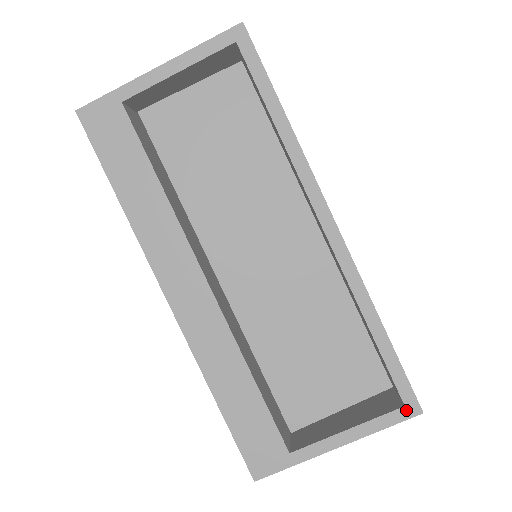
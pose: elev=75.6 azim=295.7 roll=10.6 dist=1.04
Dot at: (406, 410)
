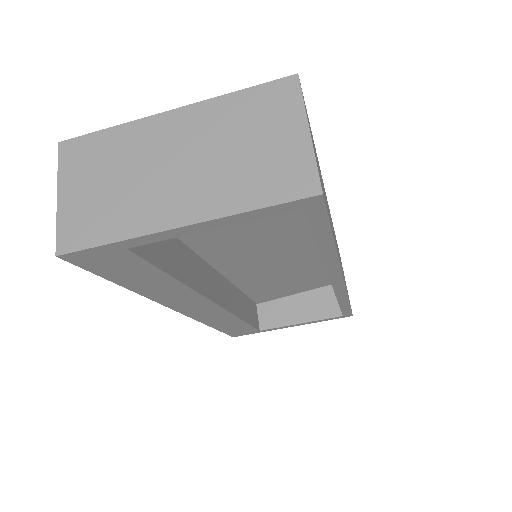
Dot at: (343, 317)
